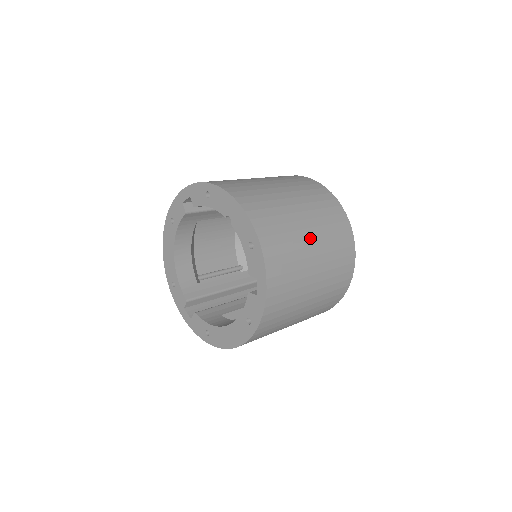
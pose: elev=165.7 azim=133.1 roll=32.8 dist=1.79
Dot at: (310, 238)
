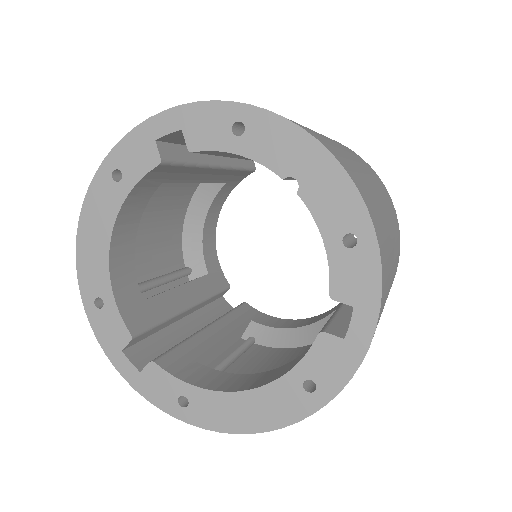
Dot at: (391, 234)
